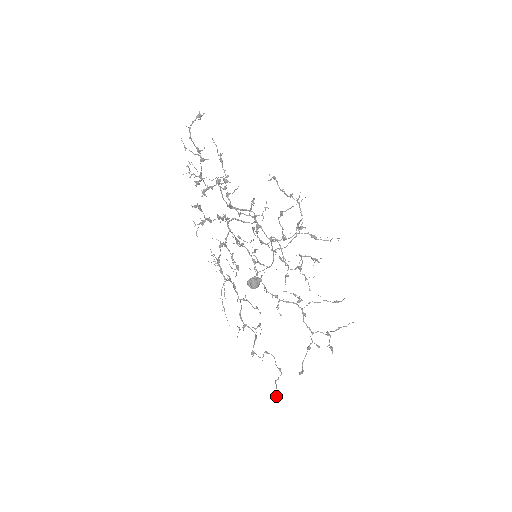
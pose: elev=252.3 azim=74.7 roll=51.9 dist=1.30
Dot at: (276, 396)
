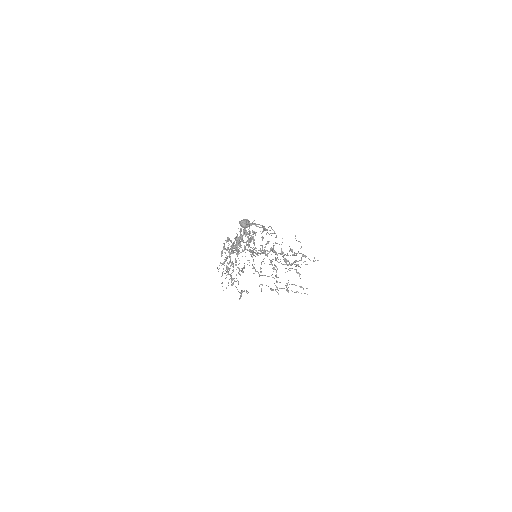
Dot at: (240, 297)
